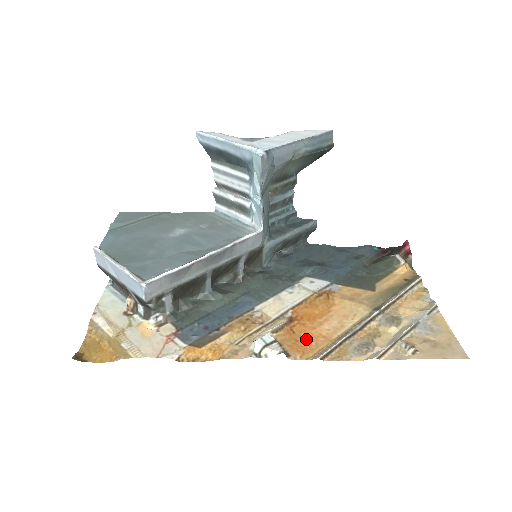
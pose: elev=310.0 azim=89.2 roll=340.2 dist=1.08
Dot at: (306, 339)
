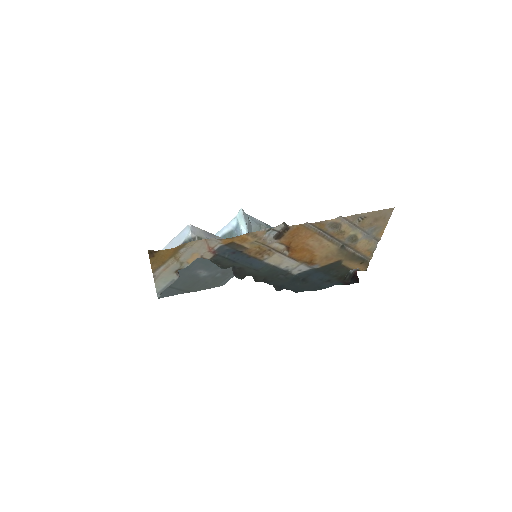
Dot at: (299, 236)
